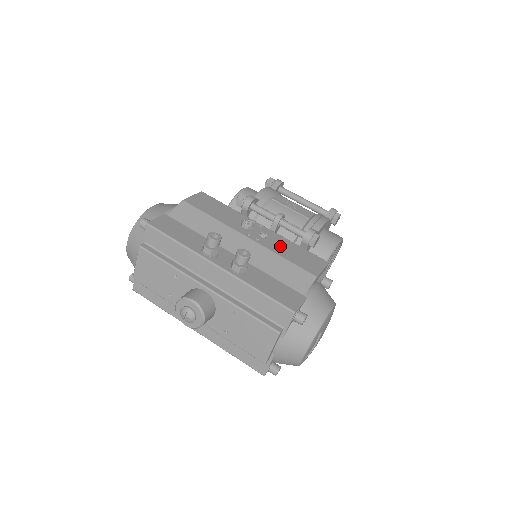
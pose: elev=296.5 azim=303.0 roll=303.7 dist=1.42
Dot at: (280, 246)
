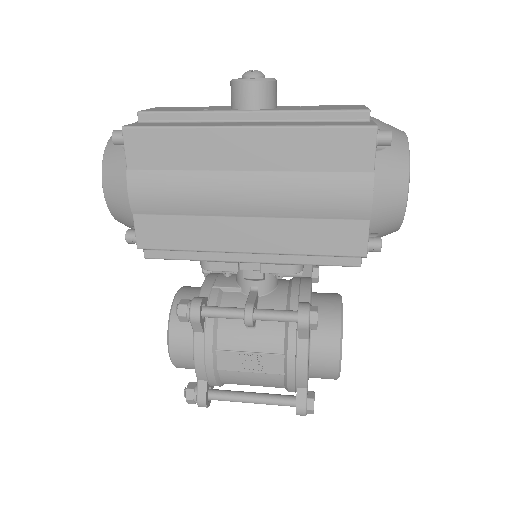
Dot at: occluded
